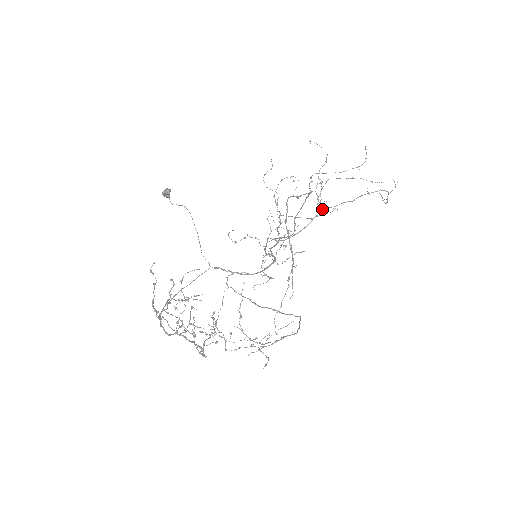
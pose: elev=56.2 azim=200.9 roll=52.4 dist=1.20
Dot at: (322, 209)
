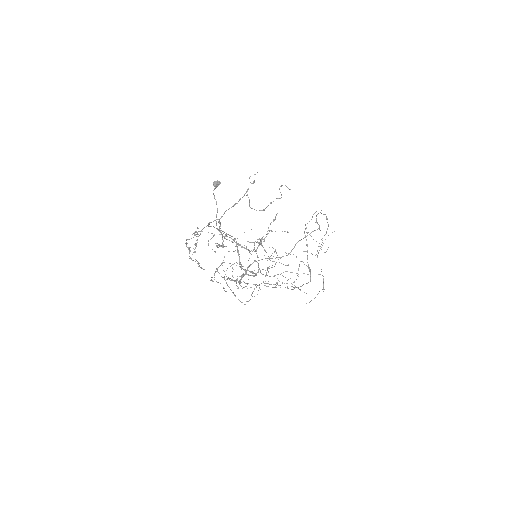
Dot at: (285, 271)
